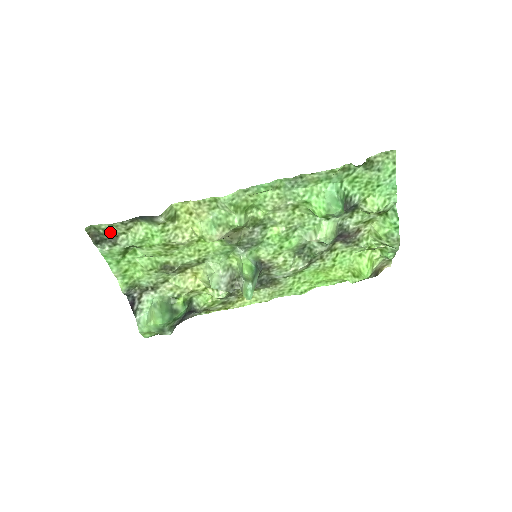
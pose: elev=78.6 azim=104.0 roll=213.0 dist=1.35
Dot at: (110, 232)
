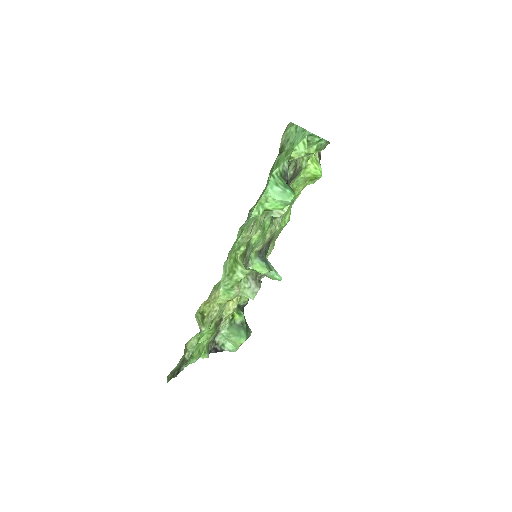
Dot at: (179, 364)
